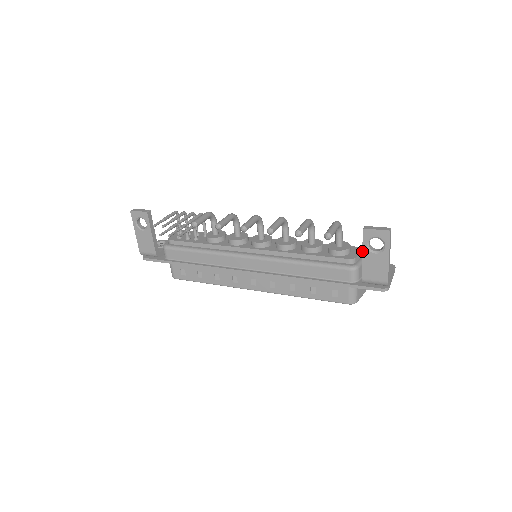
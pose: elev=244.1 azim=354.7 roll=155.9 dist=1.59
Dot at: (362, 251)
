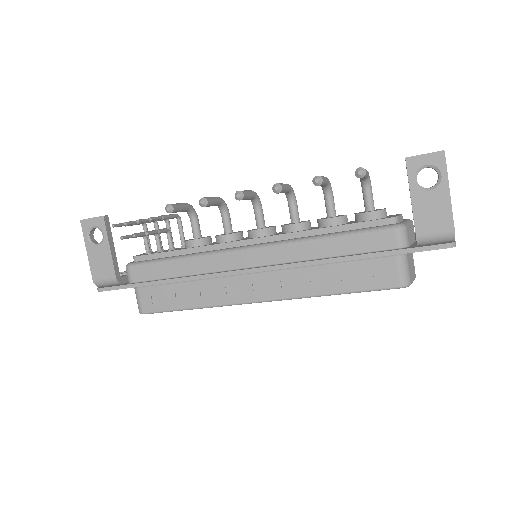
Dot at: occluded
